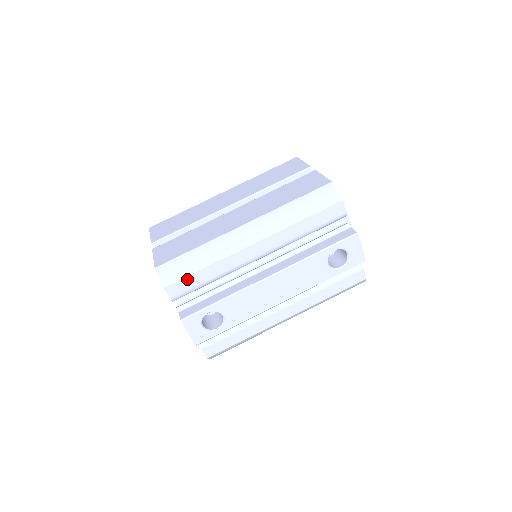
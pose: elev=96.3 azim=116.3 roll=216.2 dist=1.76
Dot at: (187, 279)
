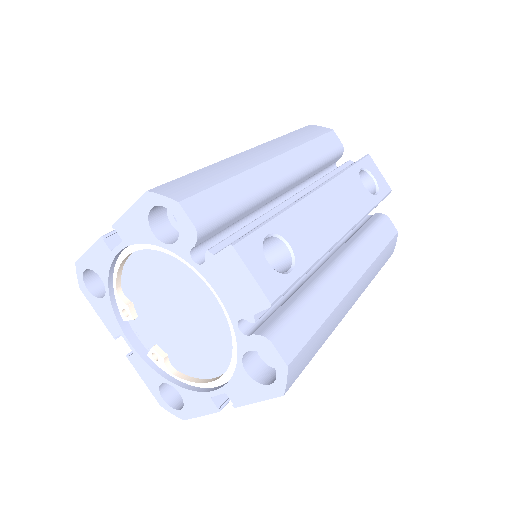
Dot at: (210, 193)
